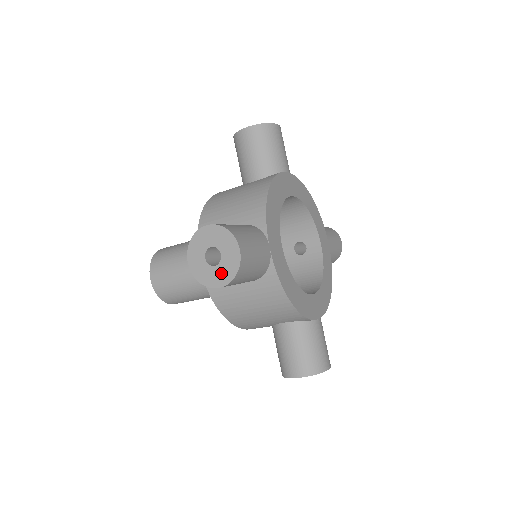
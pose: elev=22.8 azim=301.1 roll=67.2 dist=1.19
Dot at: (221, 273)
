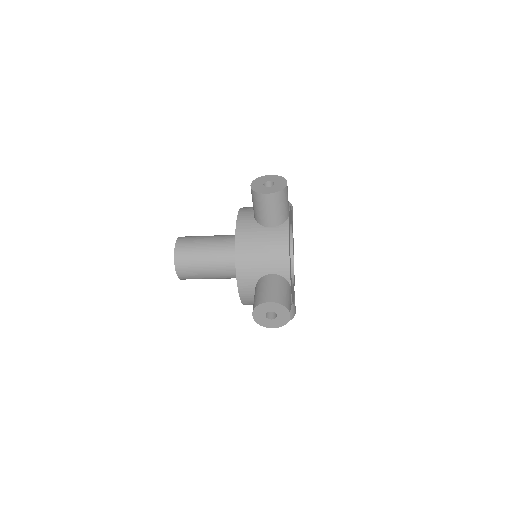
Dot at: (275, 323)
